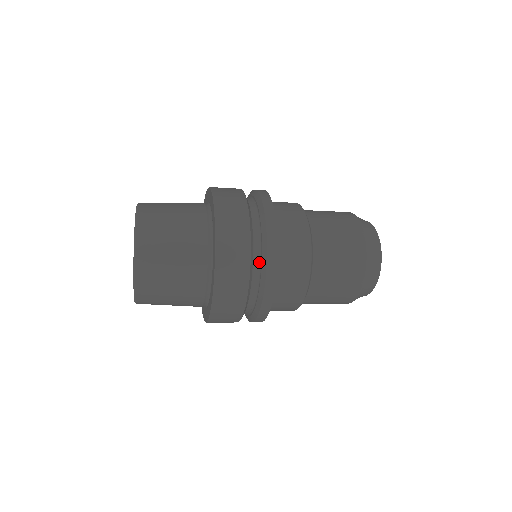
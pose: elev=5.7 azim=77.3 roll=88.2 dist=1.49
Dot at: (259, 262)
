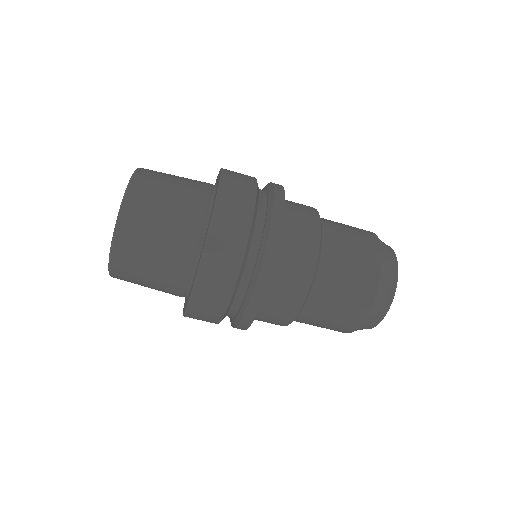
Dot at: occluded
